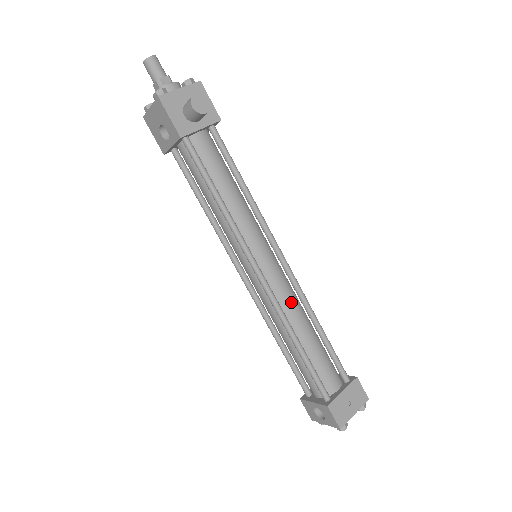
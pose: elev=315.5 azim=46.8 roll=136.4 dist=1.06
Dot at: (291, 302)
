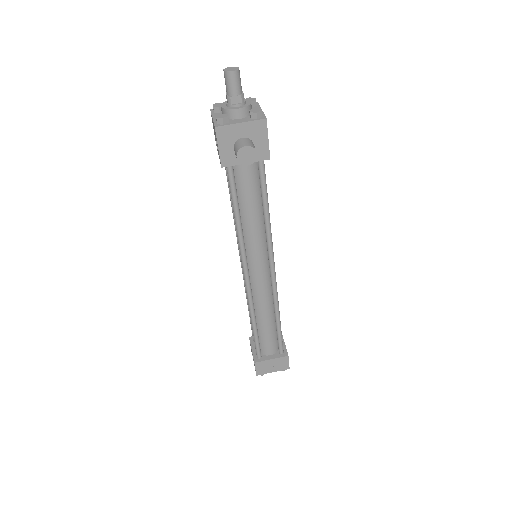
Dot at: (264, 299)
